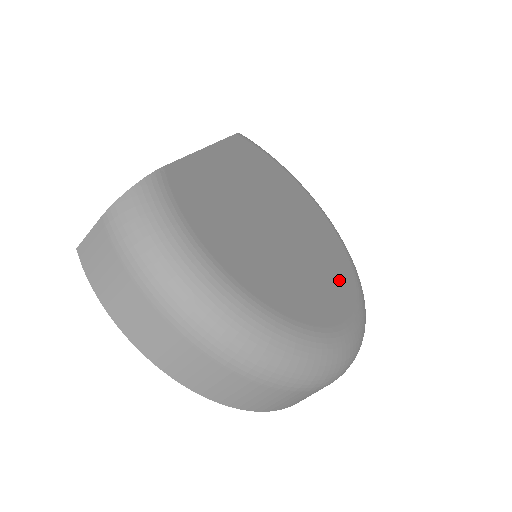
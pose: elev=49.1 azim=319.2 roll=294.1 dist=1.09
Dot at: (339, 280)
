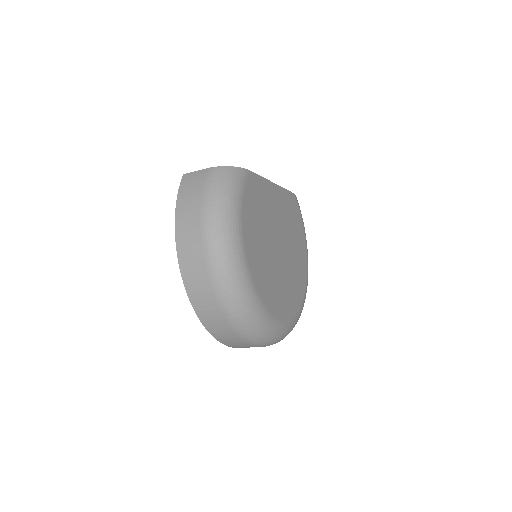
Dot at: (288, 301)
